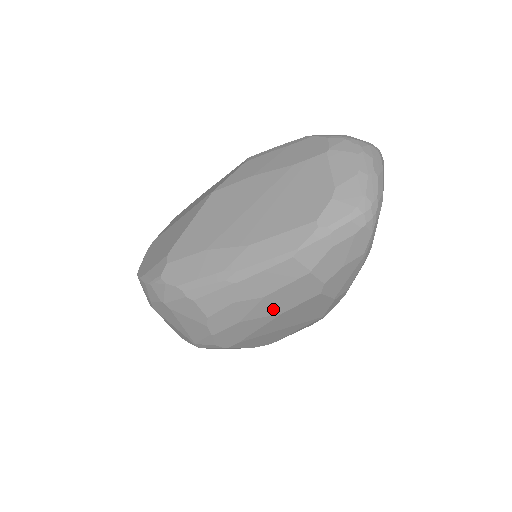
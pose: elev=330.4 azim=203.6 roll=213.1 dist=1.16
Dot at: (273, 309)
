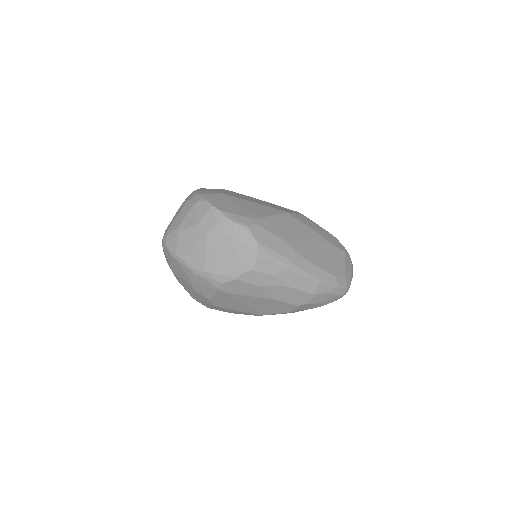
Dot at: (277, 294)
